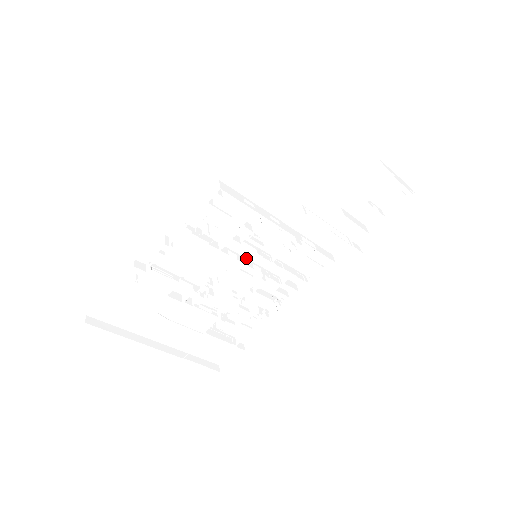
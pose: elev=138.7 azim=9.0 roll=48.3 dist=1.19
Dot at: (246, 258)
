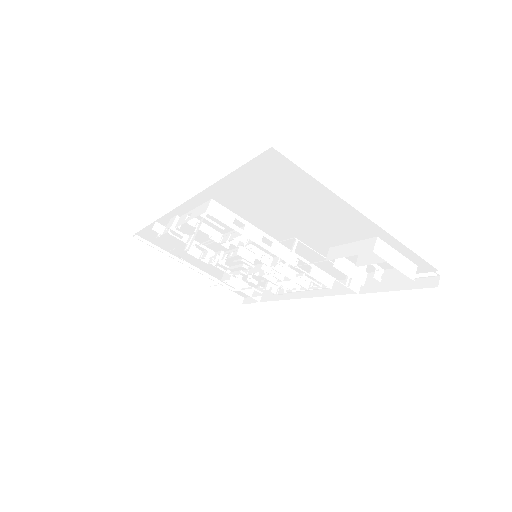
Dot at: (251, 251)
